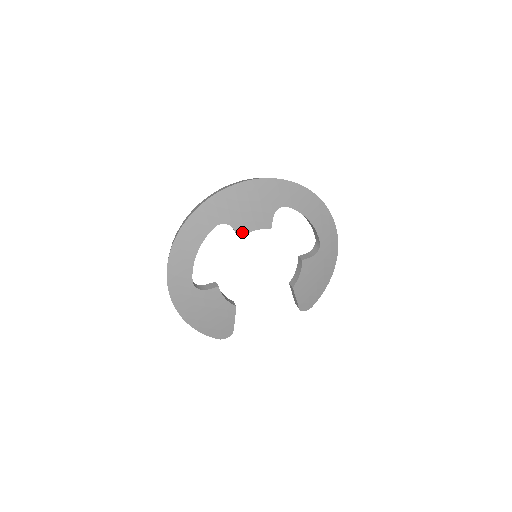
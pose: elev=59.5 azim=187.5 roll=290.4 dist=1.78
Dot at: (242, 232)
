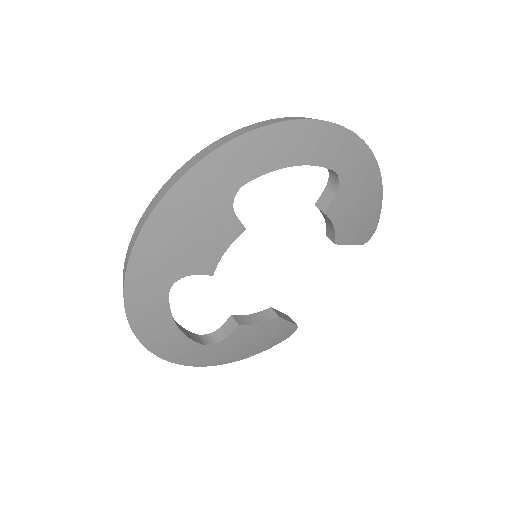
Dot at: (210, 268)
